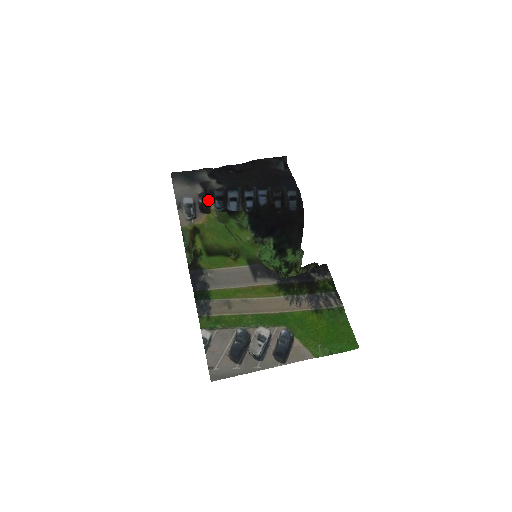
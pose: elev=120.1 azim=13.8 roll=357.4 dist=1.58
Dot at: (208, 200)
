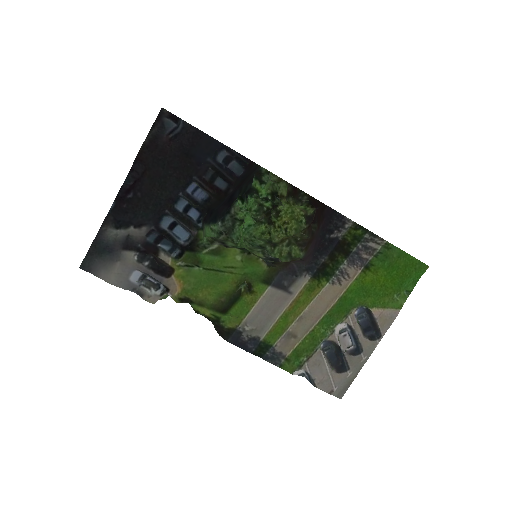
Dot at: (154, 257)
